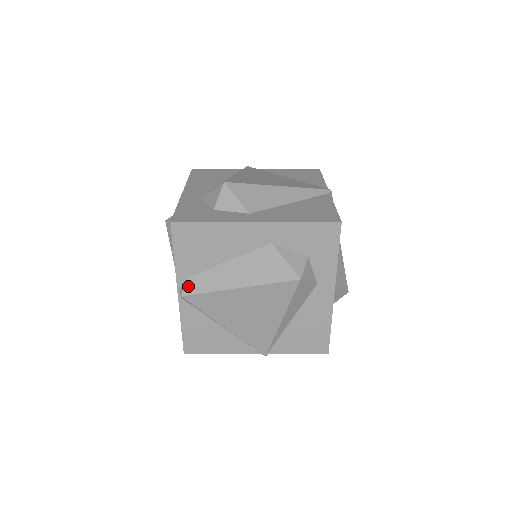
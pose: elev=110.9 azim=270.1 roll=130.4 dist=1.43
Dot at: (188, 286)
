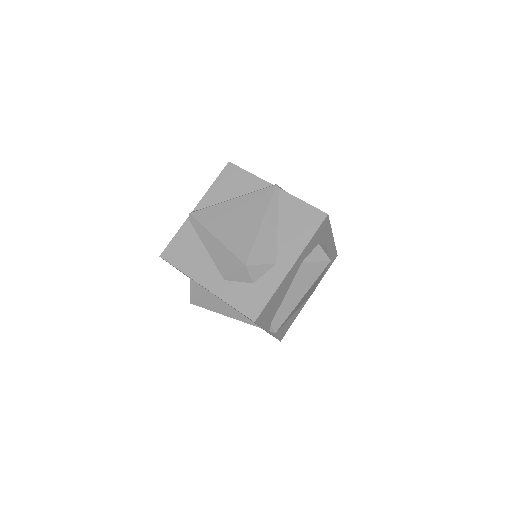
Dot at: (275, 326)
